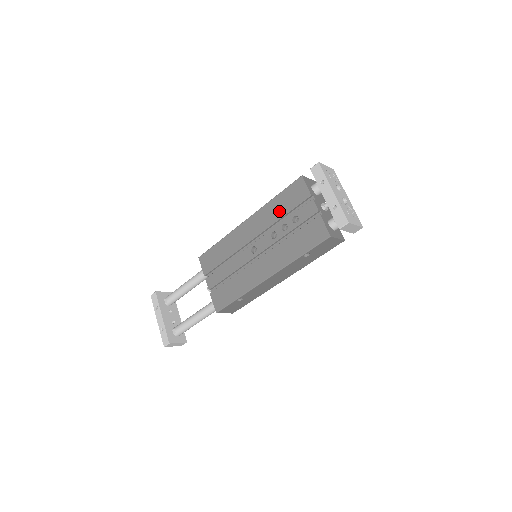
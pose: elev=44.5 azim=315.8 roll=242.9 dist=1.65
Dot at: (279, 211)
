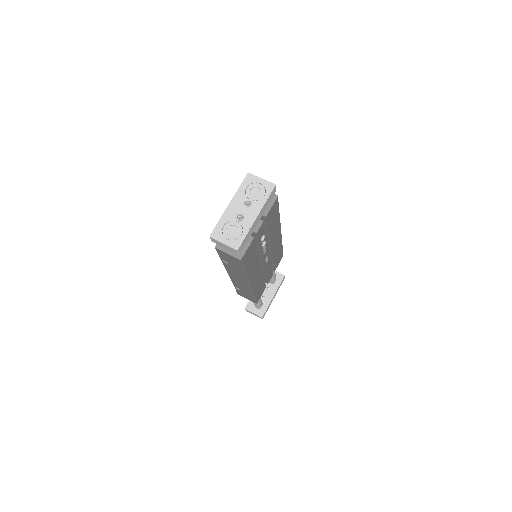
Dot at: occluded
